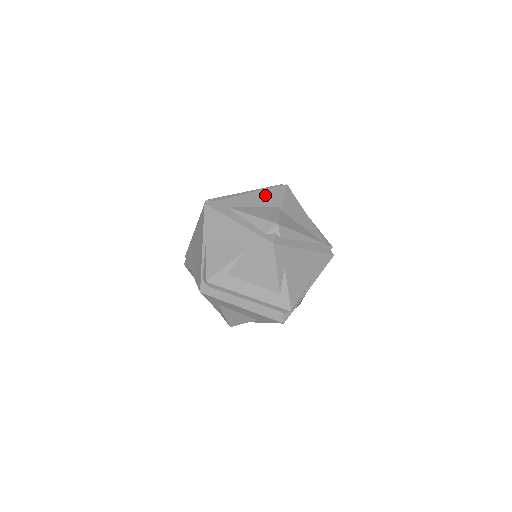
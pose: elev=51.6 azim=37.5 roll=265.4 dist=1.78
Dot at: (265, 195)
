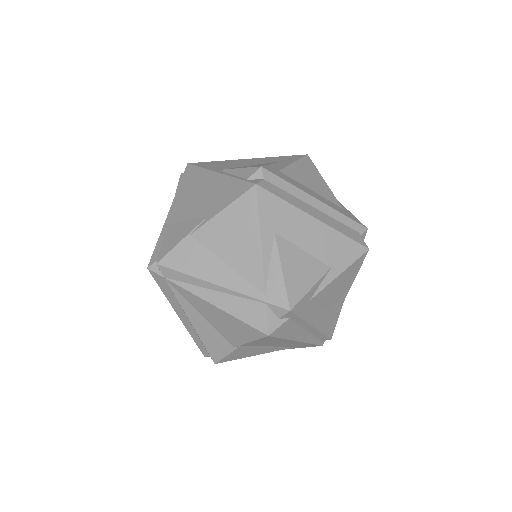
Dot at: occluded
